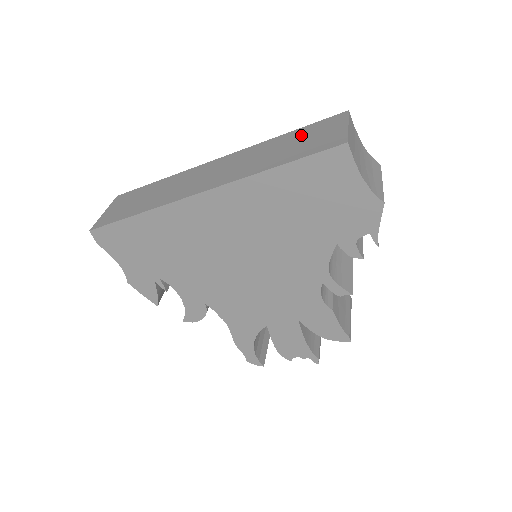
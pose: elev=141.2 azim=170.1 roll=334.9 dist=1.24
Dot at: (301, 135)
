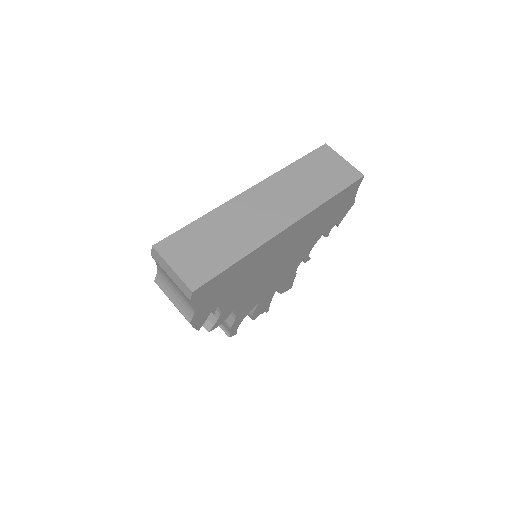
Dot at: (313, 166)
